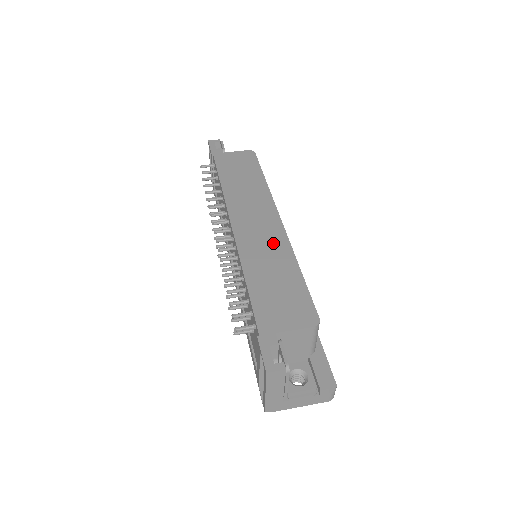
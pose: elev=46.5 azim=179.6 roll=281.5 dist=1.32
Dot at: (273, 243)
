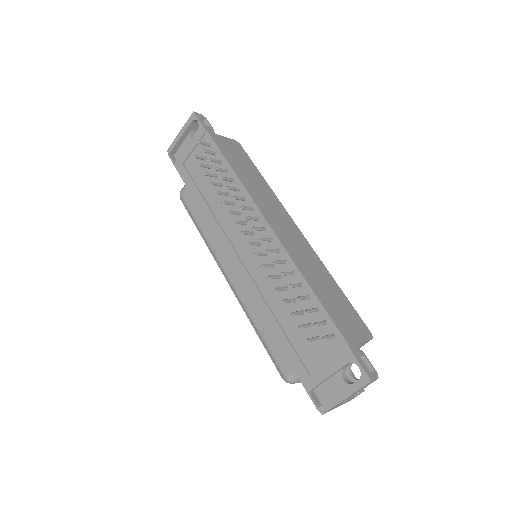
Dot at: (308, 253)
